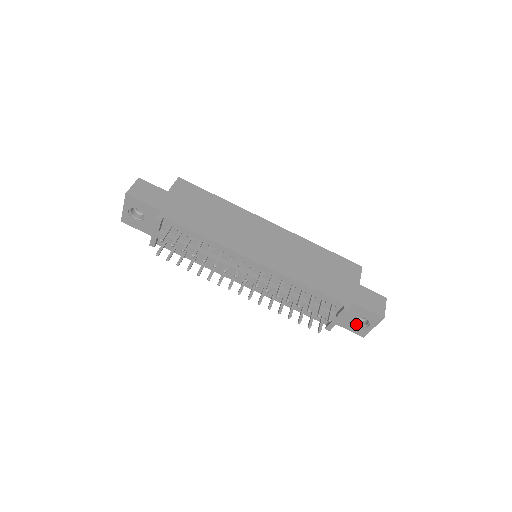
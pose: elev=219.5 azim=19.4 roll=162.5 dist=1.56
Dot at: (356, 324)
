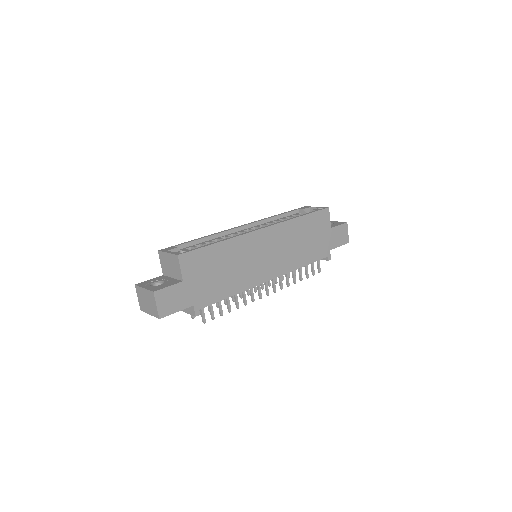
Dot at: occluded
